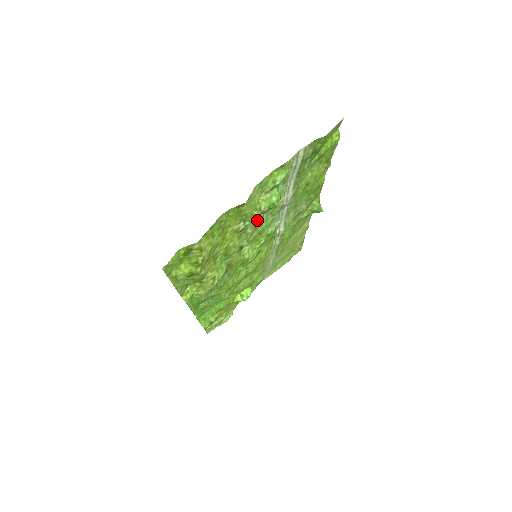
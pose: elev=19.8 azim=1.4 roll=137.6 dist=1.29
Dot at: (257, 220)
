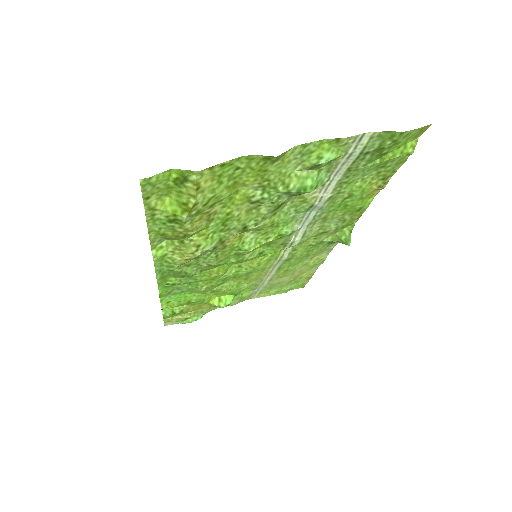
Dot at: (278, 201)
